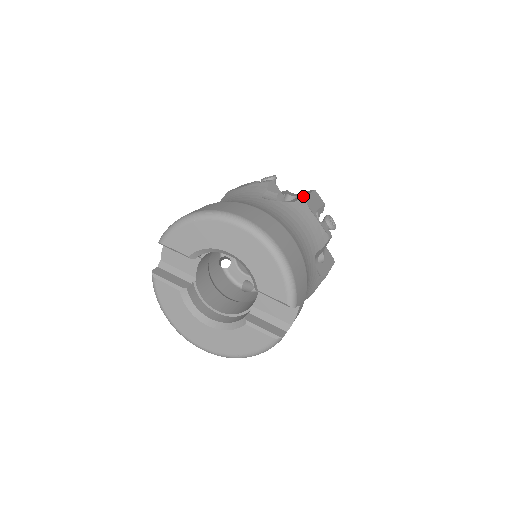
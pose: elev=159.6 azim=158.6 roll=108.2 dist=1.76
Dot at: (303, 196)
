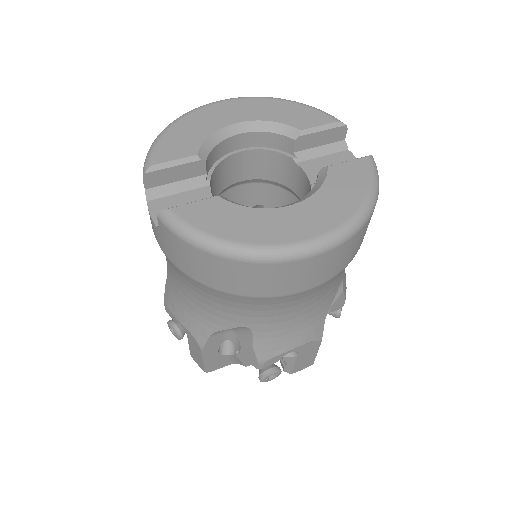
Dot at: occluded
